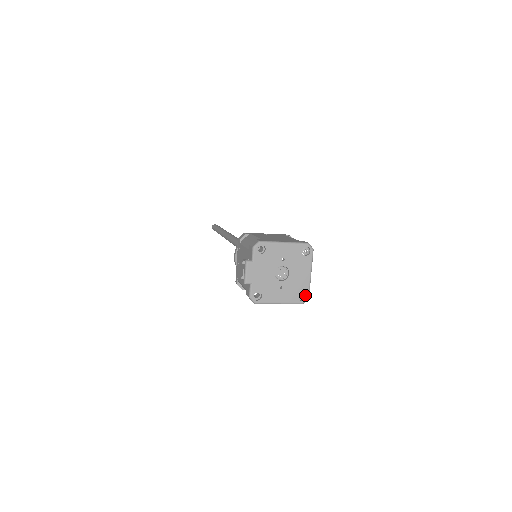
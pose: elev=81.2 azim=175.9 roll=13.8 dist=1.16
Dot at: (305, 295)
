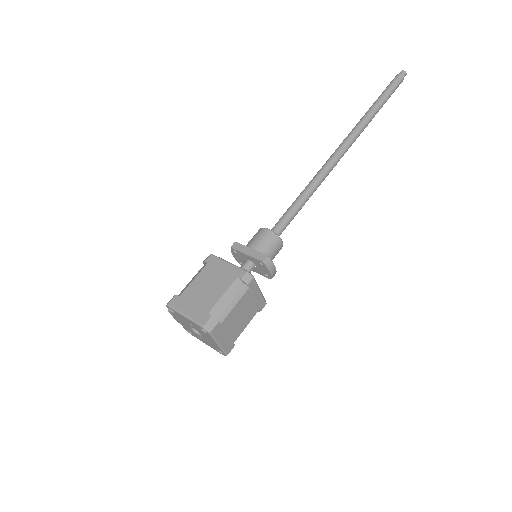
Dot at: (224, 351)
